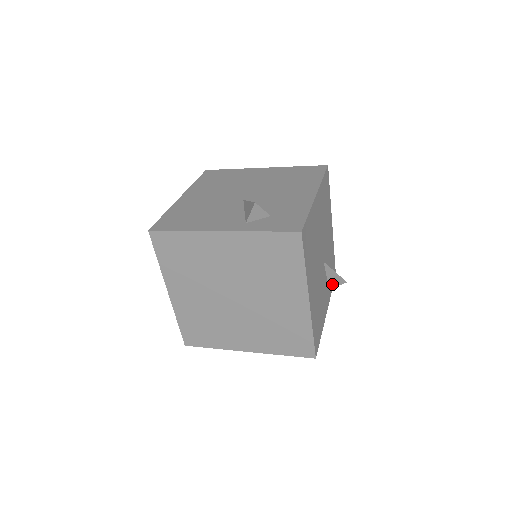
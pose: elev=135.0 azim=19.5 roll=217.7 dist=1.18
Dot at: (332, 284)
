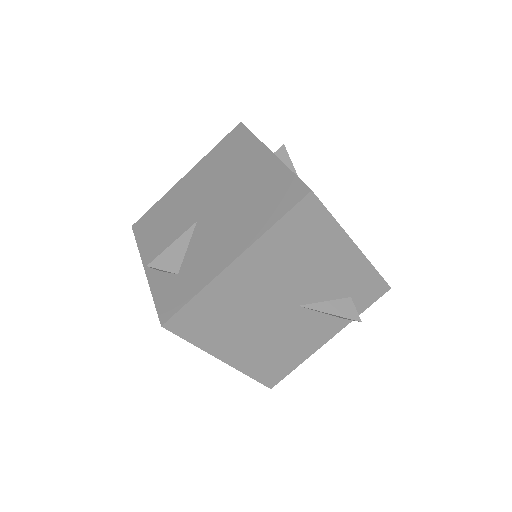
Dot at: (339, 317)
